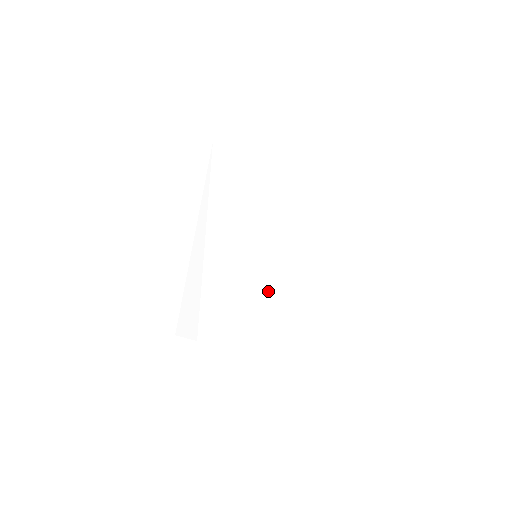
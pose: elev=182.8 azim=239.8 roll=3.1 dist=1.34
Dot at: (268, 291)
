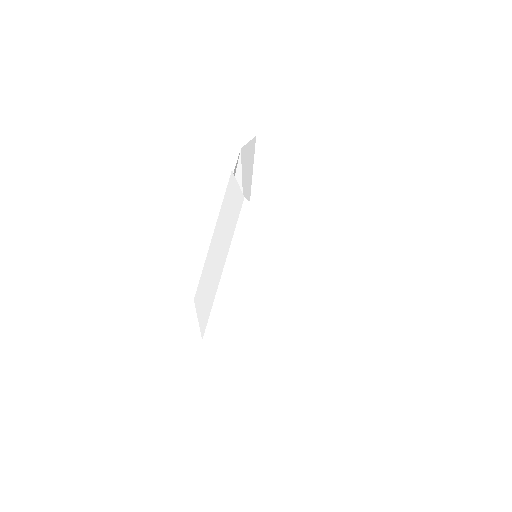
Dot at: occluded
